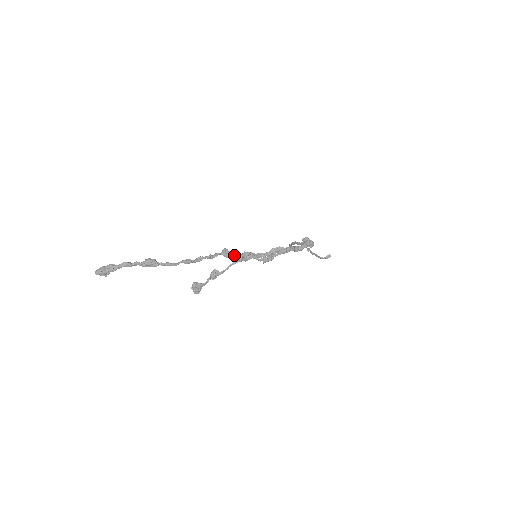
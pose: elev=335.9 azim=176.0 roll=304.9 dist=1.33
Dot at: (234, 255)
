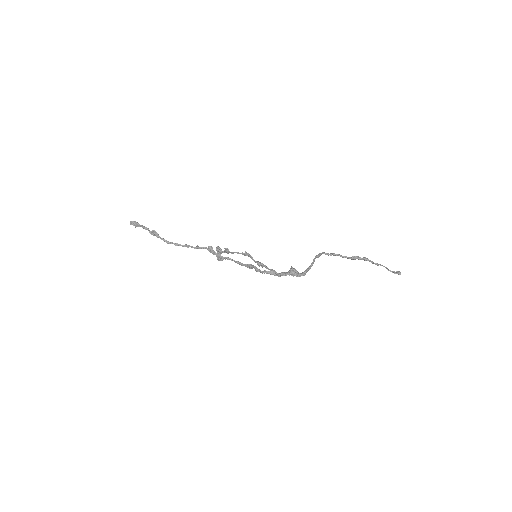
Dot at: (215, 254)
